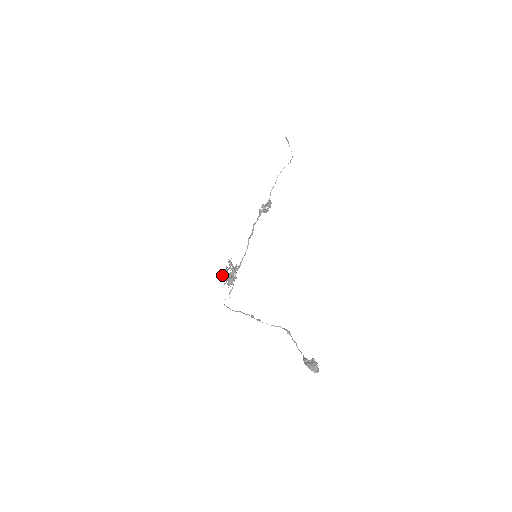
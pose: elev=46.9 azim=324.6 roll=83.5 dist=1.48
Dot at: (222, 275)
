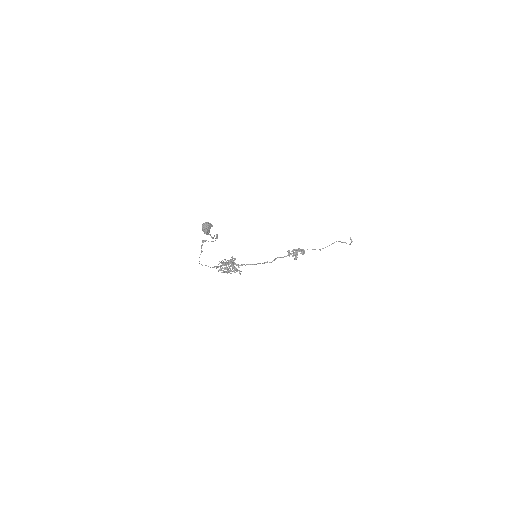
Dot at: (219, 261)
